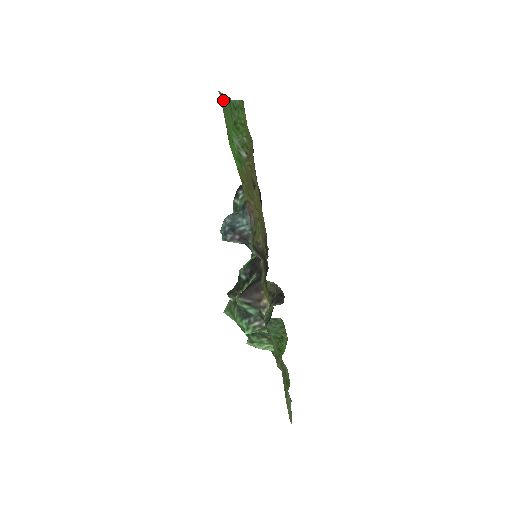
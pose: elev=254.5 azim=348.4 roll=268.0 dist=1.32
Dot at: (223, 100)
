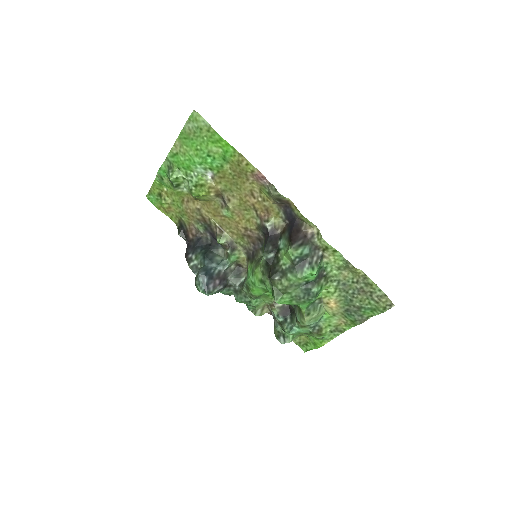
Dot at: (187, 130)
